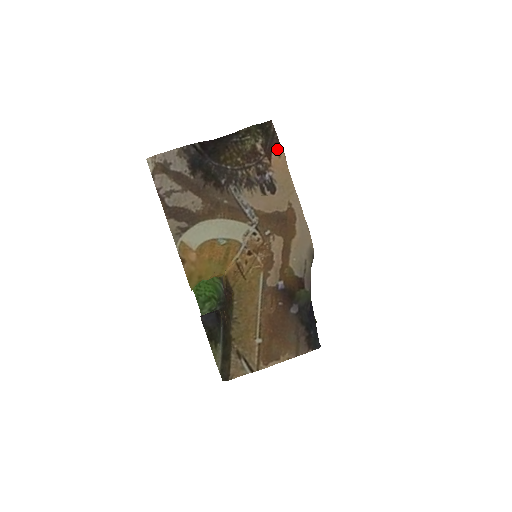
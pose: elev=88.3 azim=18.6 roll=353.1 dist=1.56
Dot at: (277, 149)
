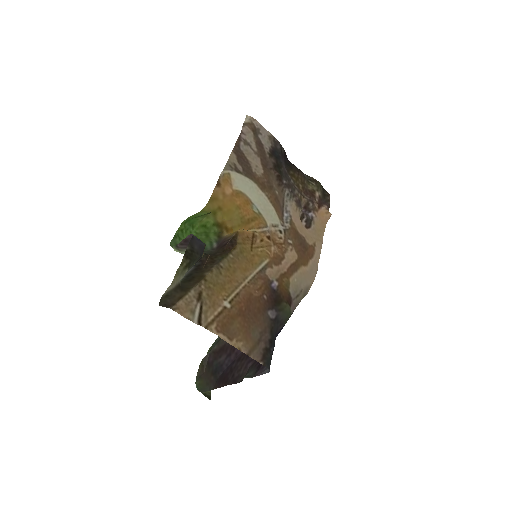
Dot at: (327, 209)
